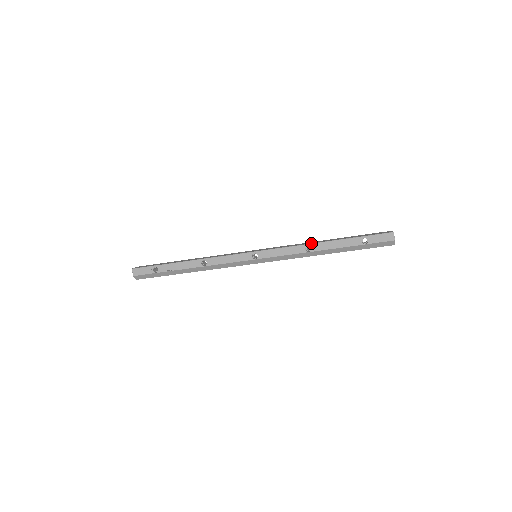
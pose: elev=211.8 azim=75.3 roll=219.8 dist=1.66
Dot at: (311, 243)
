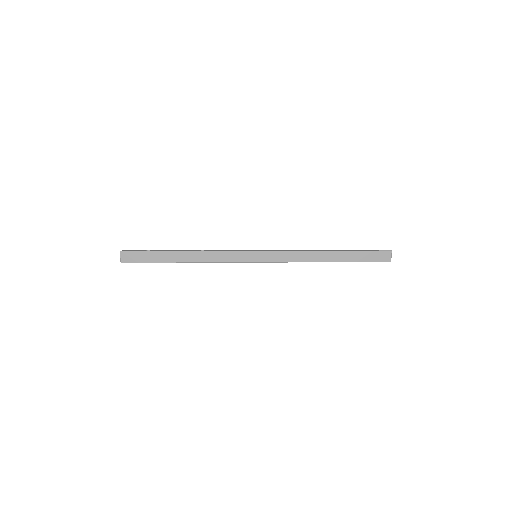
Dot at: occluded
